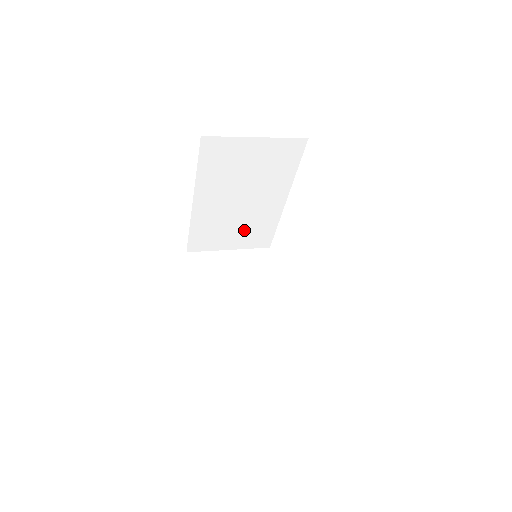
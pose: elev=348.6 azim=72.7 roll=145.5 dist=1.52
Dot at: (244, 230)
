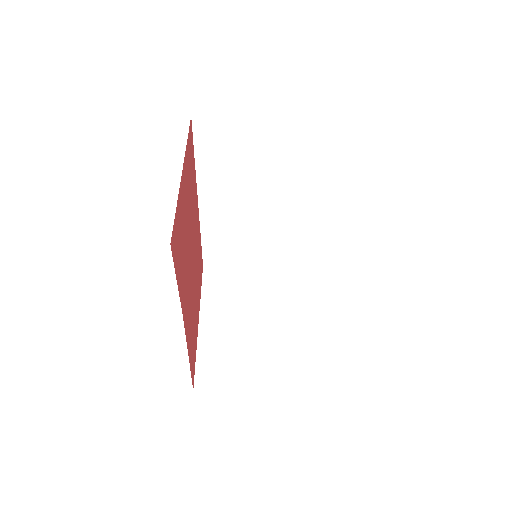
Dot at: (265, 240)
